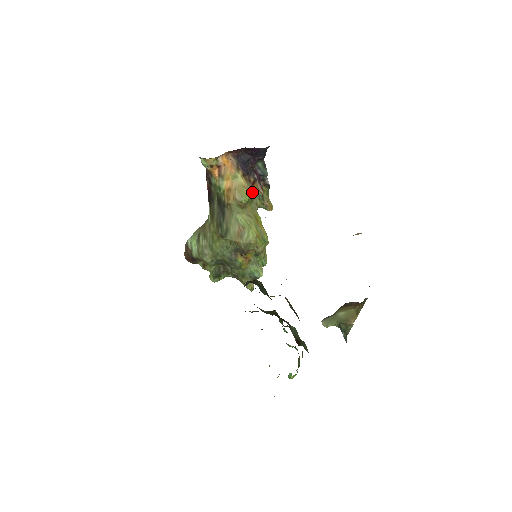
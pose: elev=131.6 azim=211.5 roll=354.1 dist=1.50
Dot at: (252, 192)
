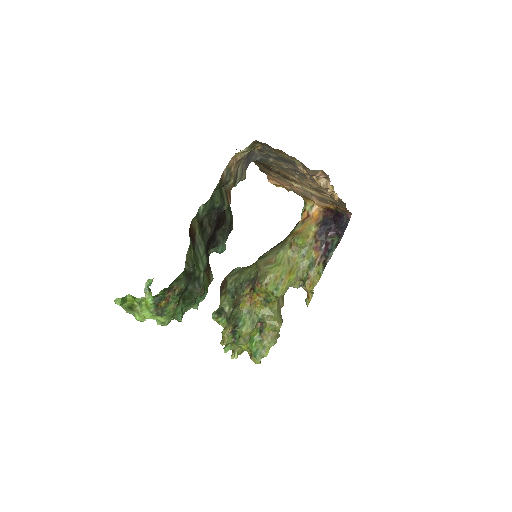
Dot at: (310, 253)
